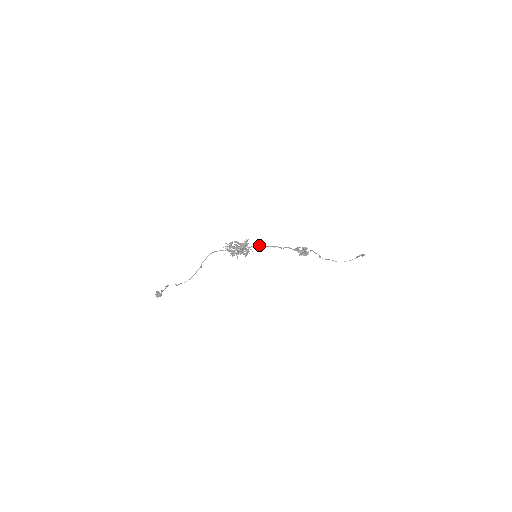
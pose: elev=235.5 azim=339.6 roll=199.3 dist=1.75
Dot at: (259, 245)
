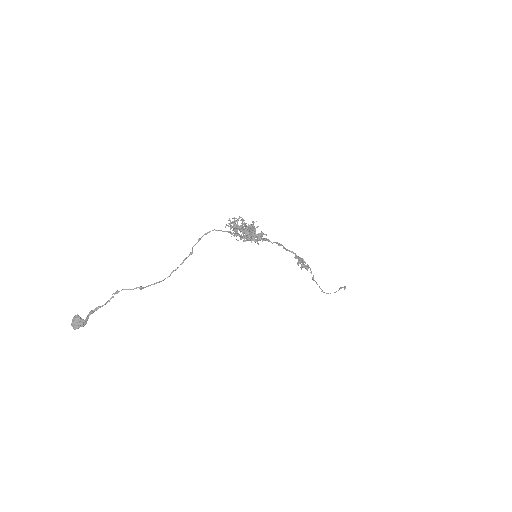
Dot at: occluded
